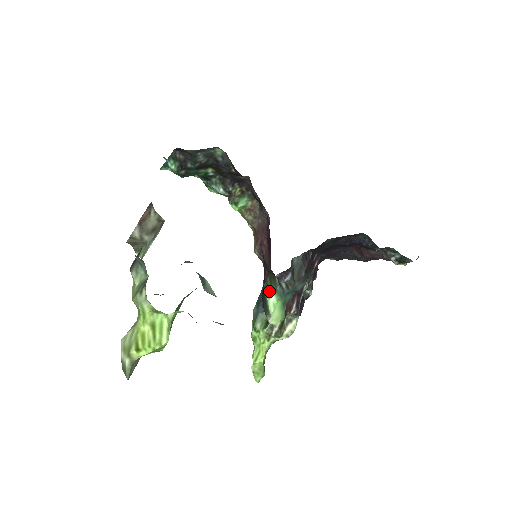
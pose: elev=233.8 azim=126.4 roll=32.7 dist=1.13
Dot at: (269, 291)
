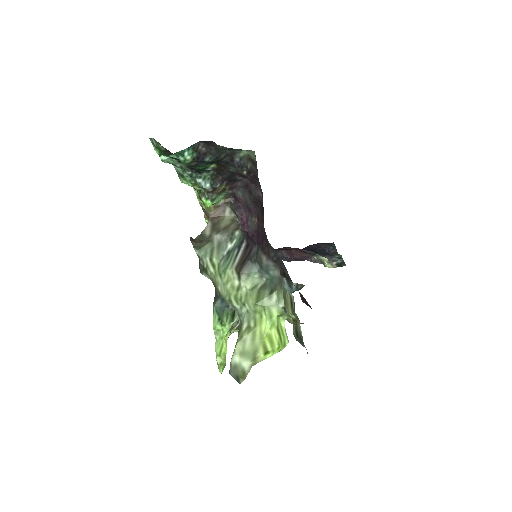
Dot at: occluded
